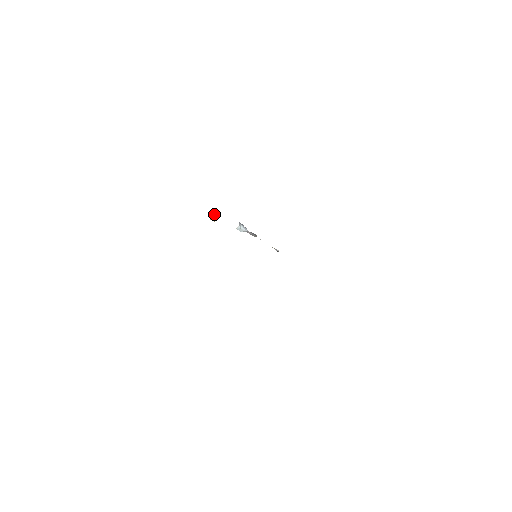
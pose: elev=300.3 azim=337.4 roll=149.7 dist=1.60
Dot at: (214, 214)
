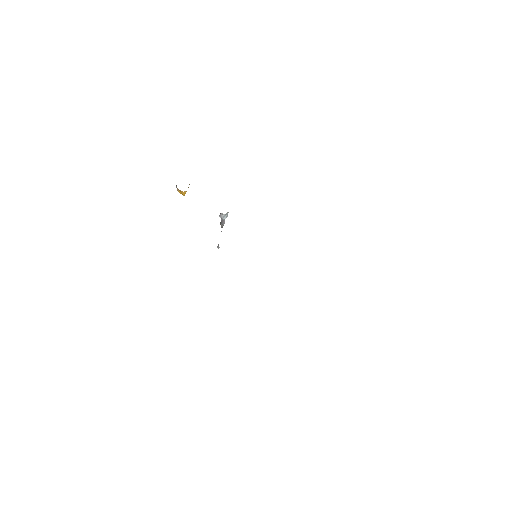
Dot at: occluded
